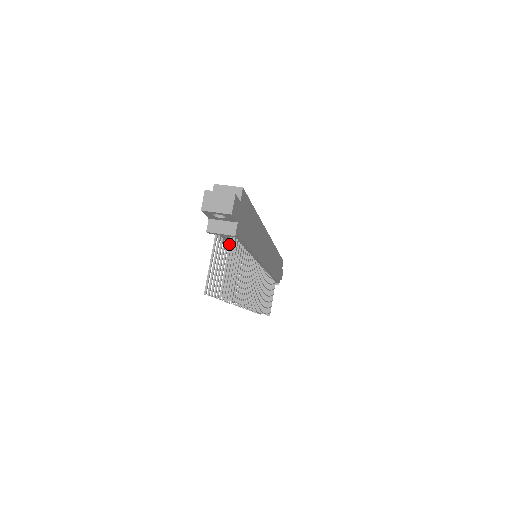
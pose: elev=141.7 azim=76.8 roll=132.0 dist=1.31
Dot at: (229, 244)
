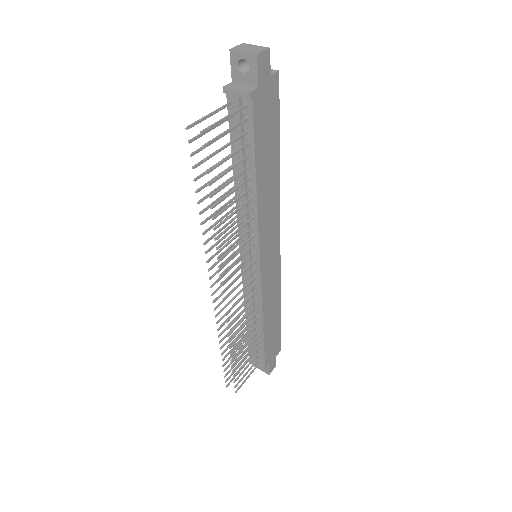
Dot at: (239, 108)
